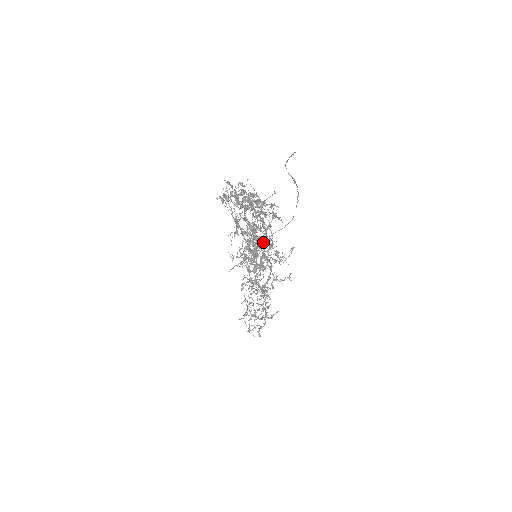
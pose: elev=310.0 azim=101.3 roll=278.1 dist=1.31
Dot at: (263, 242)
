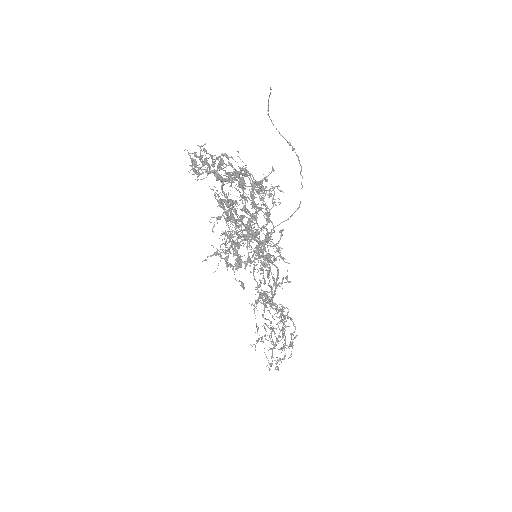
Dot at: (245, 225)
